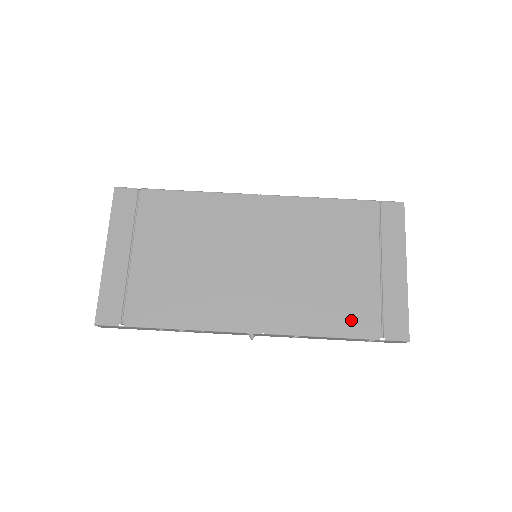
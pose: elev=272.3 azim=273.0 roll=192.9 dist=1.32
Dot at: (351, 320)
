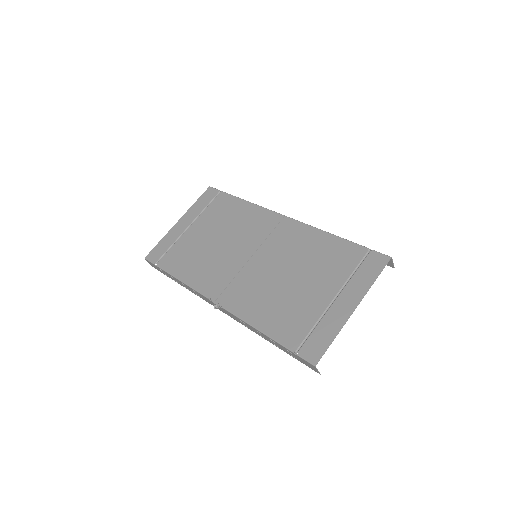
Dot at: (283, 327)
